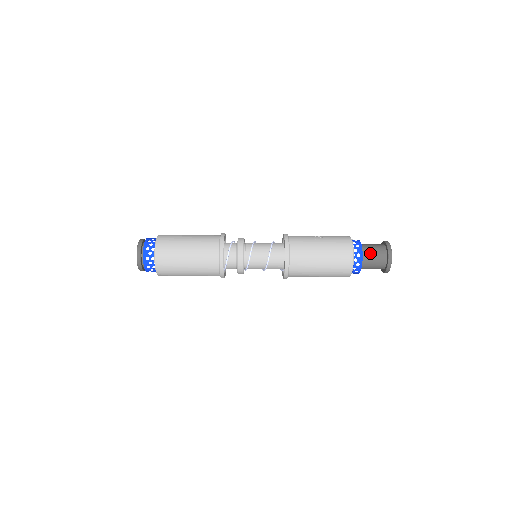
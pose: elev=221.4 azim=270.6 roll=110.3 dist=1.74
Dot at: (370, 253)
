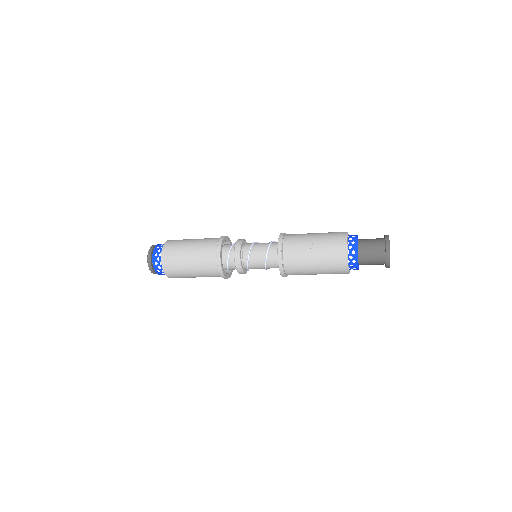
Dot at: (367, 256)
